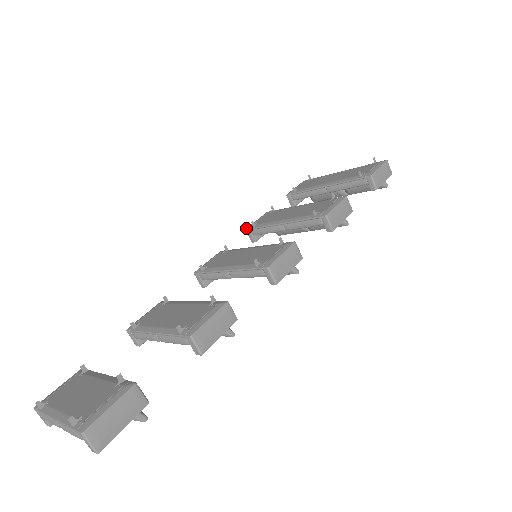
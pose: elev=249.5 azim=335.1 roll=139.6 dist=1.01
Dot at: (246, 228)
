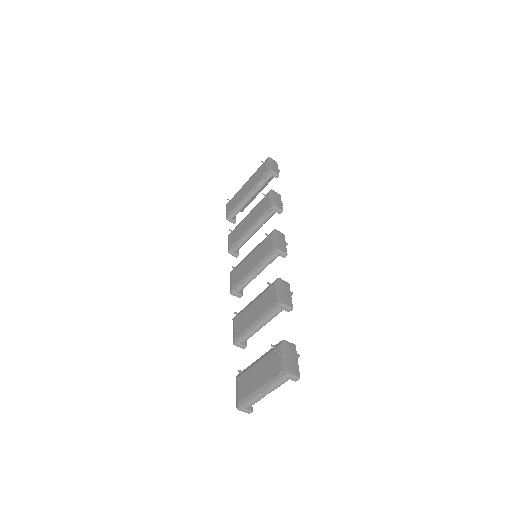
Dot at: (228, 252)
